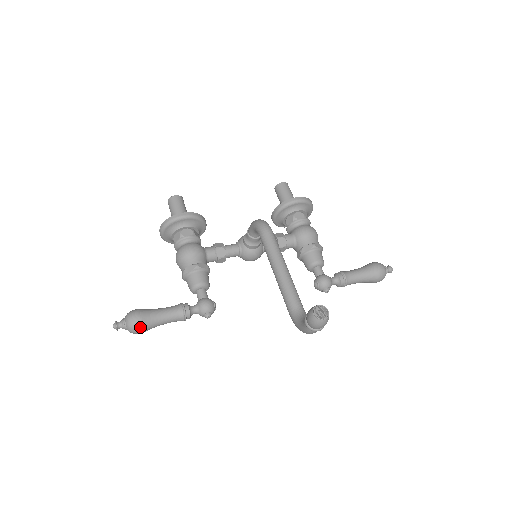
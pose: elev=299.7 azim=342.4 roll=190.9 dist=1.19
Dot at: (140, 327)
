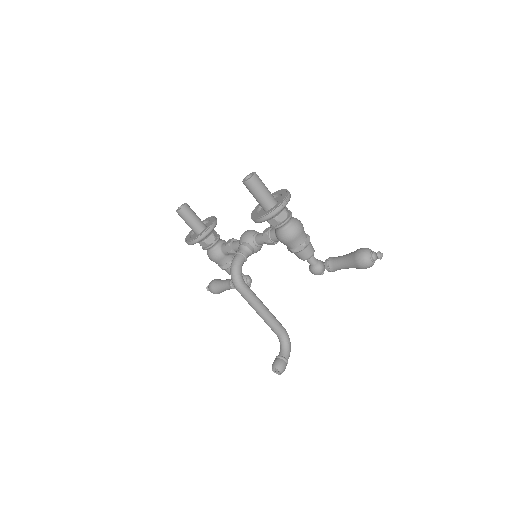
Dot at: occluded
